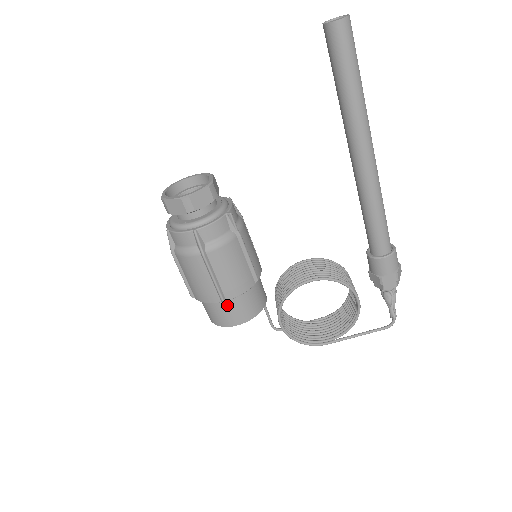
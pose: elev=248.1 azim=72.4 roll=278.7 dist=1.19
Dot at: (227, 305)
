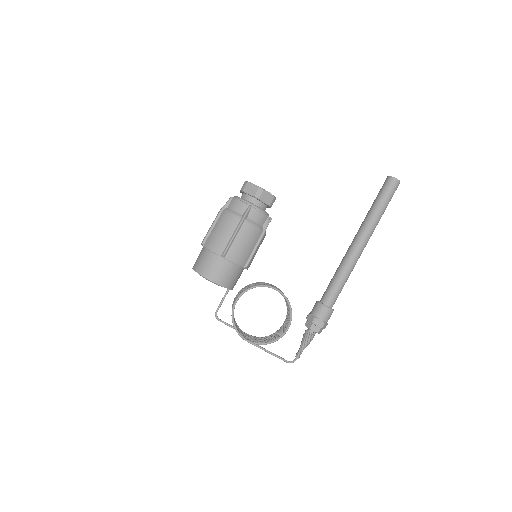
Dot at: (220, 262)
